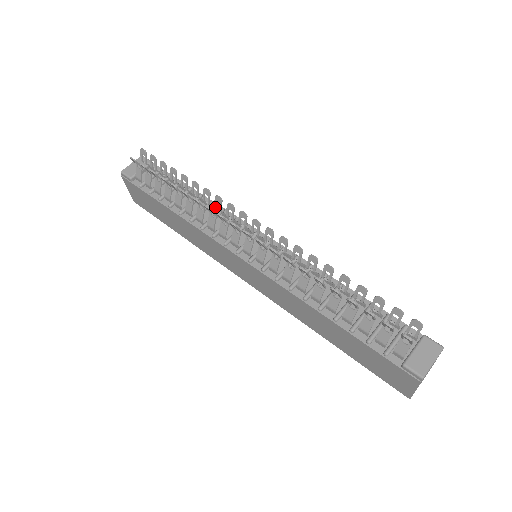
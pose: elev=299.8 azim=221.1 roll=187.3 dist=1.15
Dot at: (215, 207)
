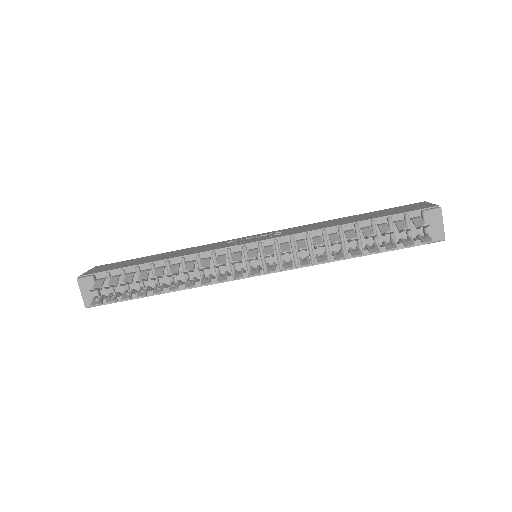
Dot at: occluded
